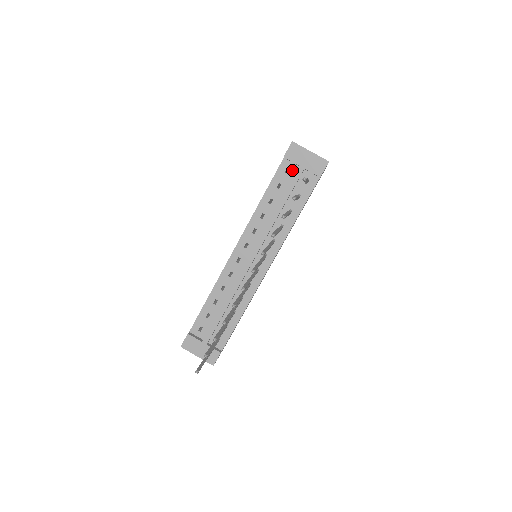
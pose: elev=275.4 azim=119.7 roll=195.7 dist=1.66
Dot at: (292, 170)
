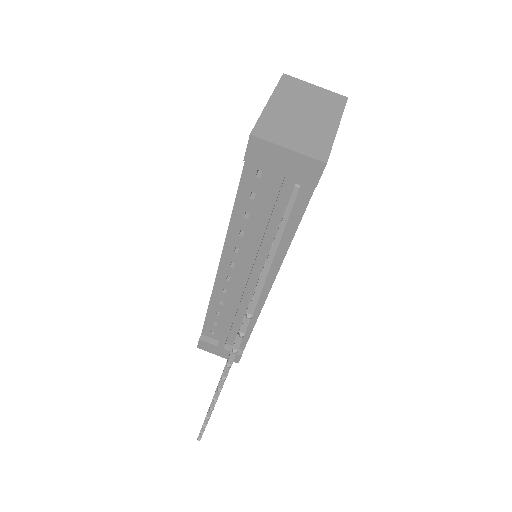
Dot at: (266, 173)
